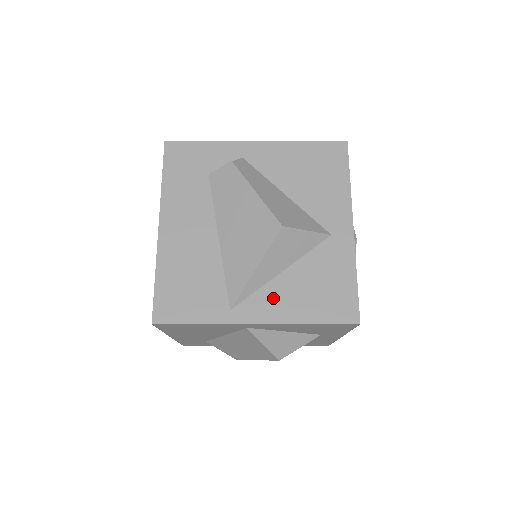
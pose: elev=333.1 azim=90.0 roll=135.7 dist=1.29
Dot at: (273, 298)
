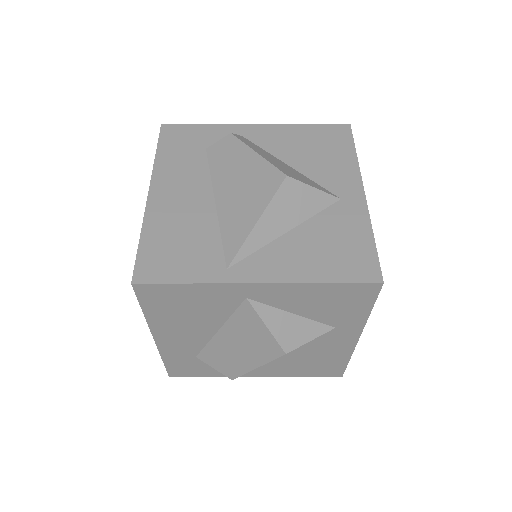
Dot at: (278, 257)
